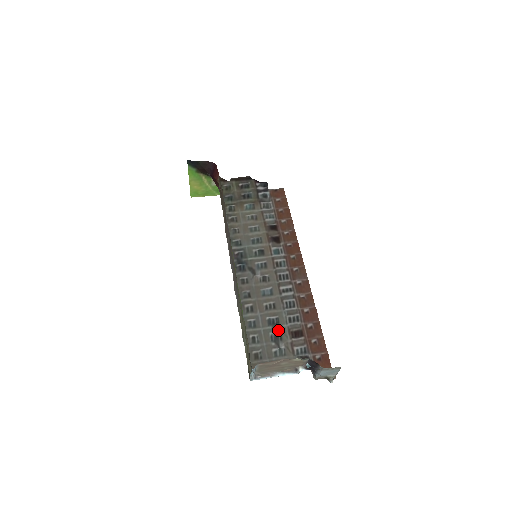
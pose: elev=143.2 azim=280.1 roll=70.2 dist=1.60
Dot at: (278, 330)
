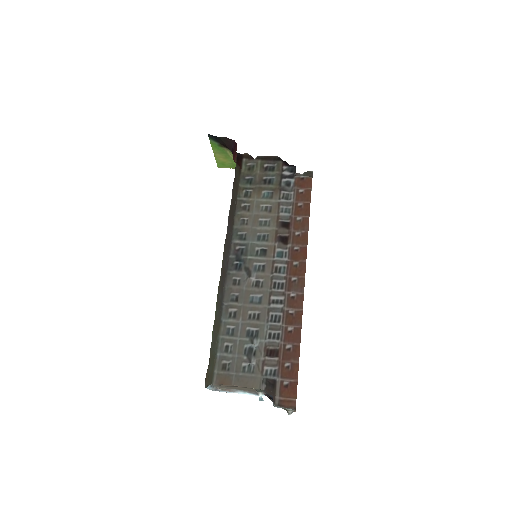
Dot at: (255, 343)
